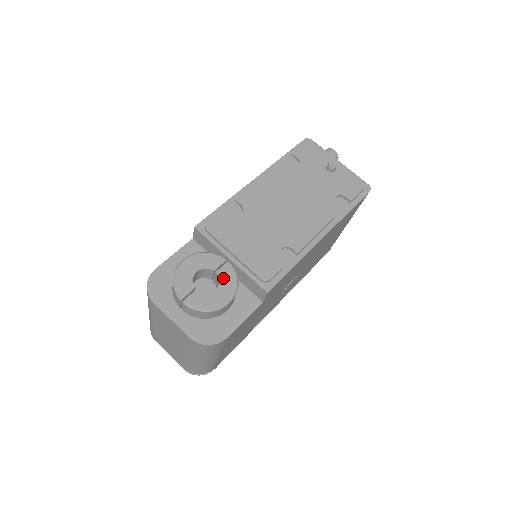
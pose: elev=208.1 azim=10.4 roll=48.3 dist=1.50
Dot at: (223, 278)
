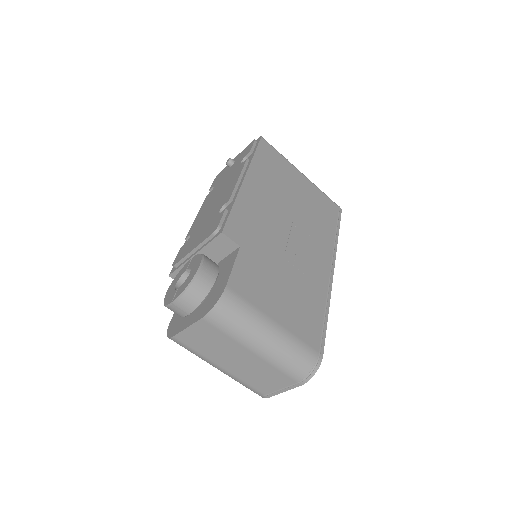
Dot at: (192, 265)
